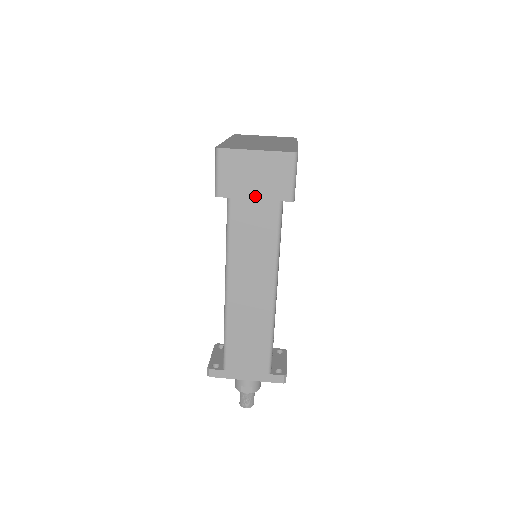
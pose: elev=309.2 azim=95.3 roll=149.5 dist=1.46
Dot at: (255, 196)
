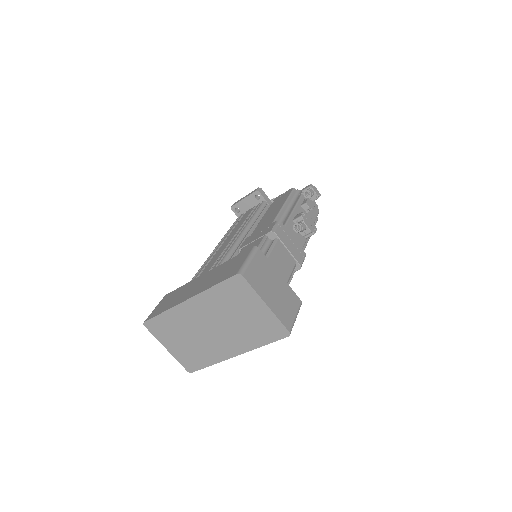
Dot at: occluded
